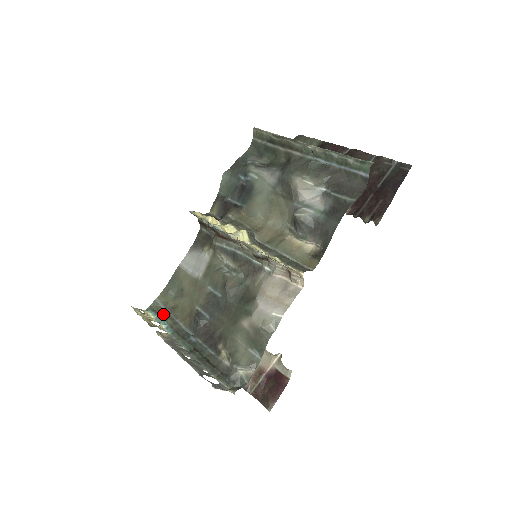
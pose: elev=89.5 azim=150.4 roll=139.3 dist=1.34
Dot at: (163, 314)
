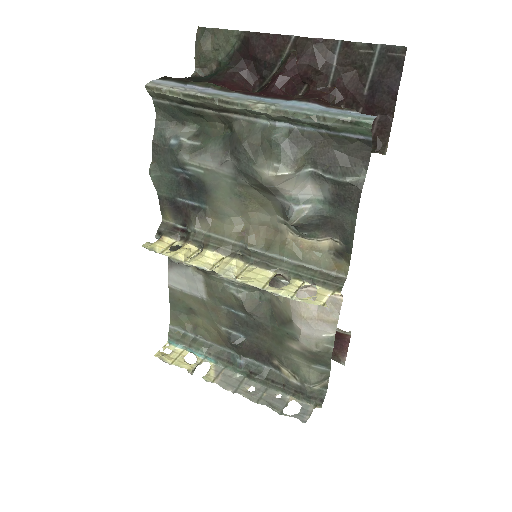
Dot at: (190, 341)
